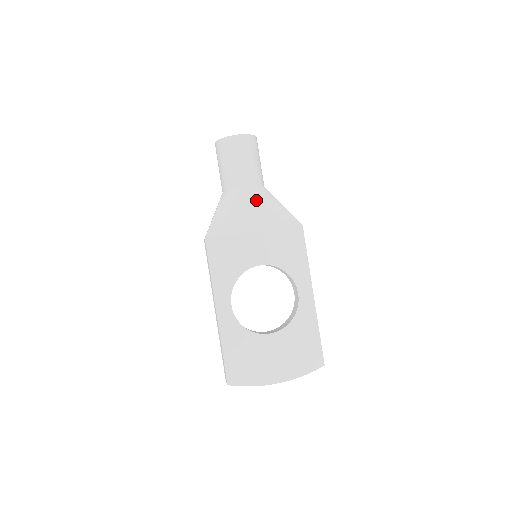
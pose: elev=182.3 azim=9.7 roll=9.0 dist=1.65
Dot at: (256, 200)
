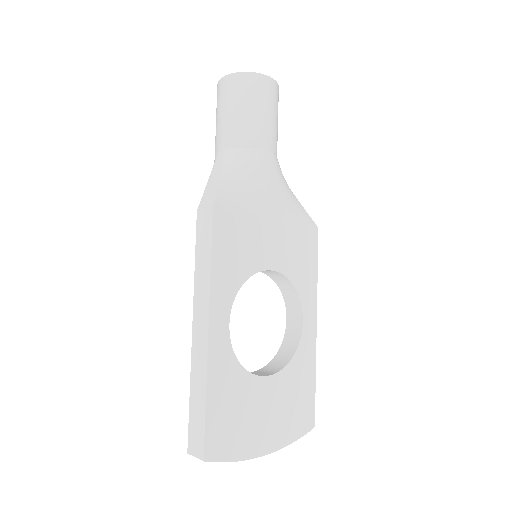
Dot at: (276, 176)
